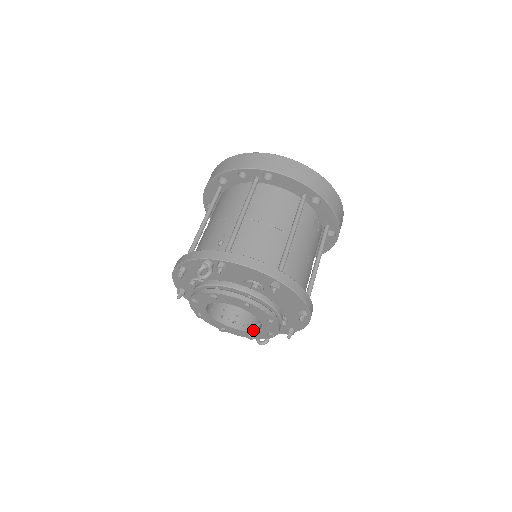
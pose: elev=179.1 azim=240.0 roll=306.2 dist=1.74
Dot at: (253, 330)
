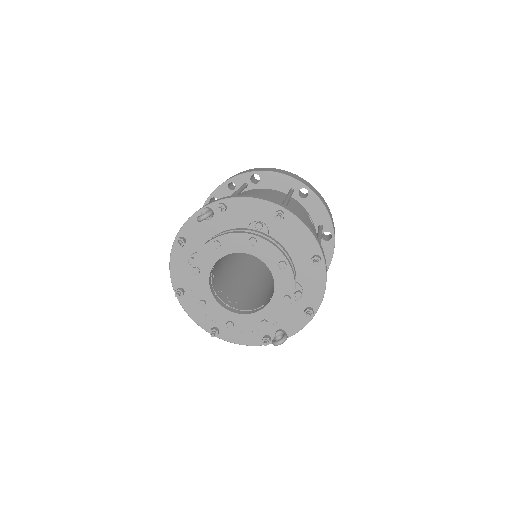
Dot at: (266, 305)
